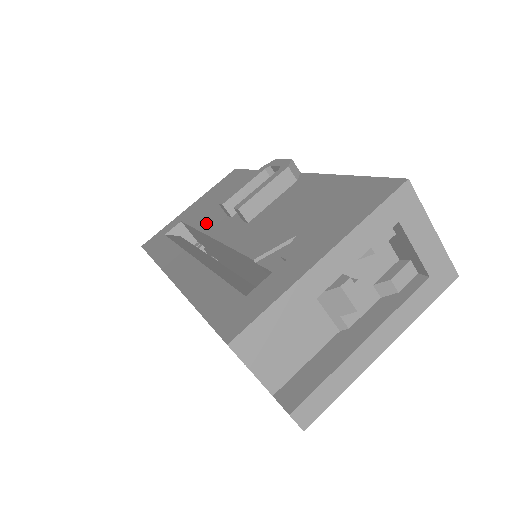
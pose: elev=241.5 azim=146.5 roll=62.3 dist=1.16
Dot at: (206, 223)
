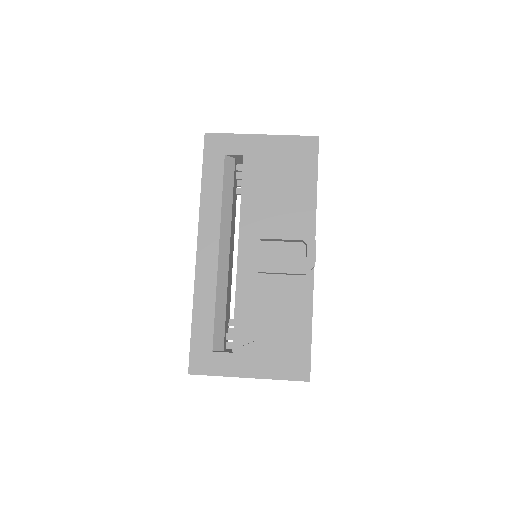
Dot at: (249, 211)
